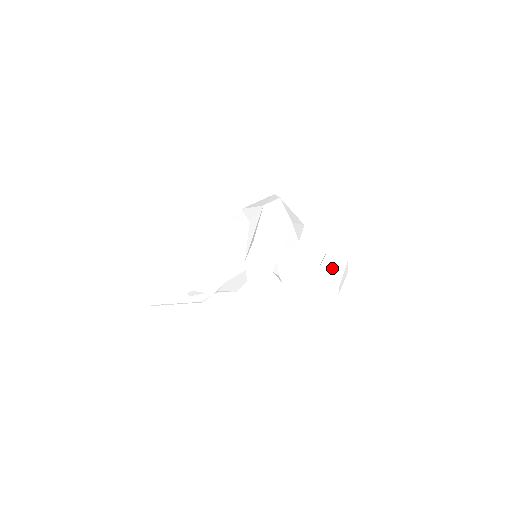
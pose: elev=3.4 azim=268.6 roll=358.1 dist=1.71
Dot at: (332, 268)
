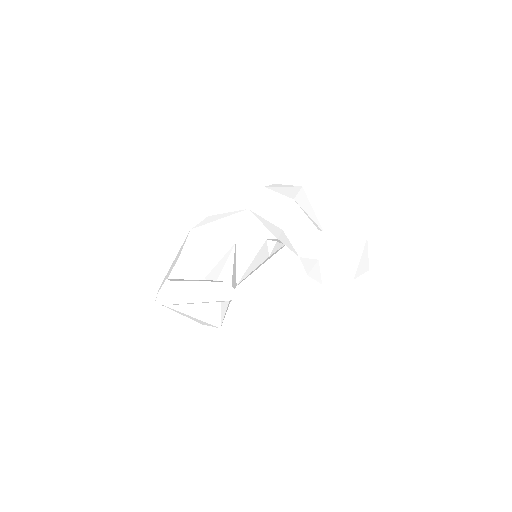
Dot at: occluded
